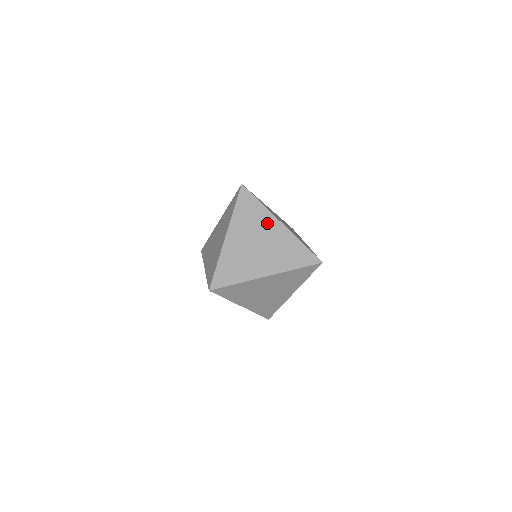
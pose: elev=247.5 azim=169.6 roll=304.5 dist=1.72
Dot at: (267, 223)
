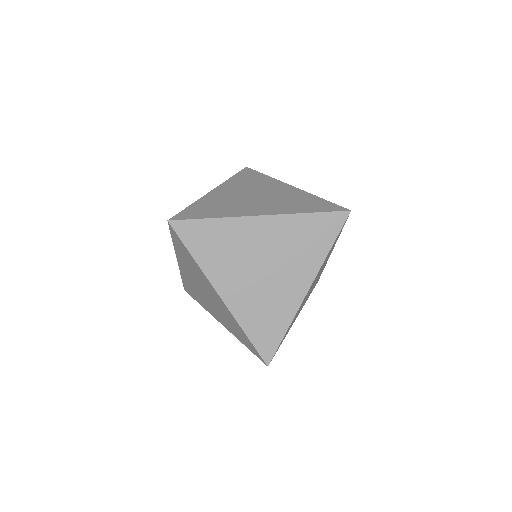
Dot at: (206, 284)
